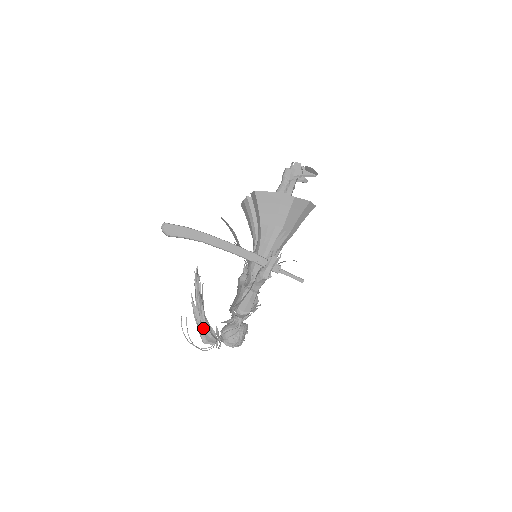
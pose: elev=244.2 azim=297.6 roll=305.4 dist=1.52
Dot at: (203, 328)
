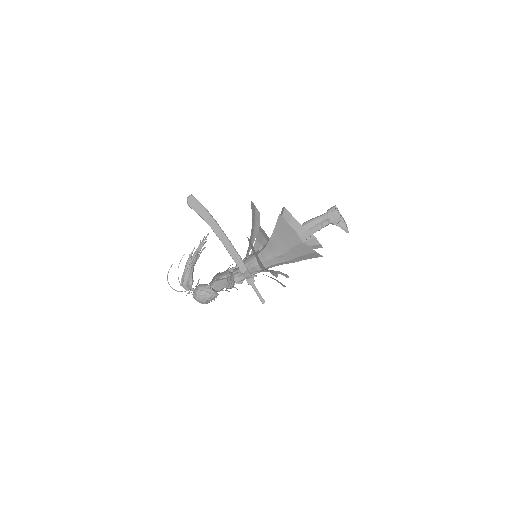
Dot at: (185, 275)
